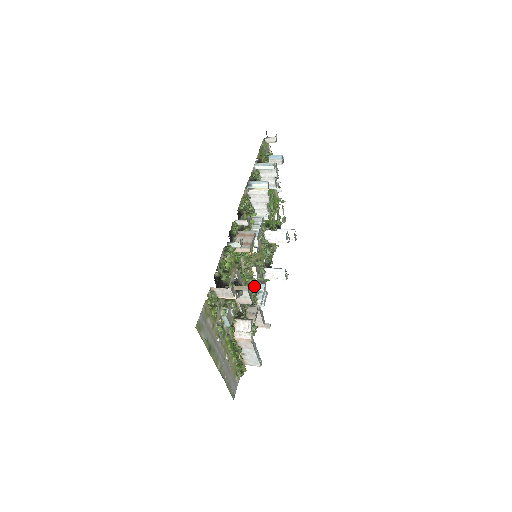
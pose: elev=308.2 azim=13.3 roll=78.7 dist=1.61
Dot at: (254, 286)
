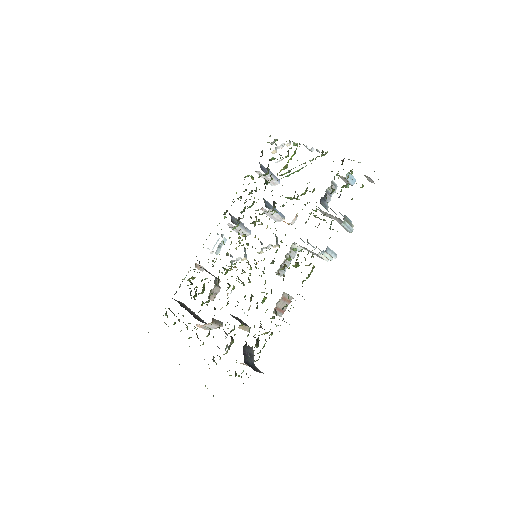
Dot at: (230, 268)
